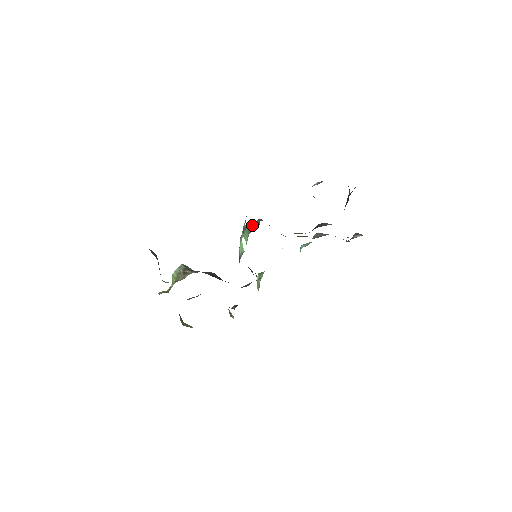
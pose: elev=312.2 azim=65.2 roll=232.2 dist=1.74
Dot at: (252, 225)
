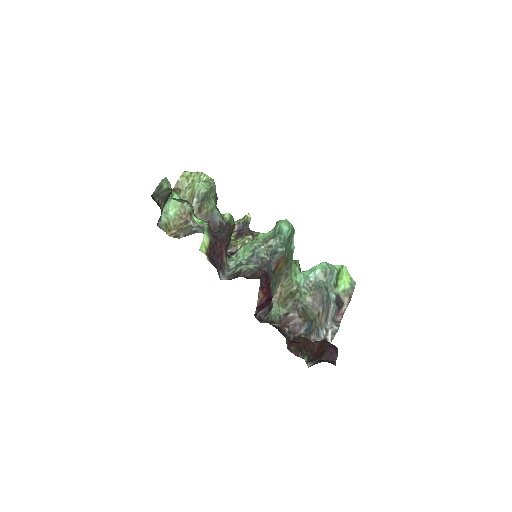
Dot at: (280, 239)
